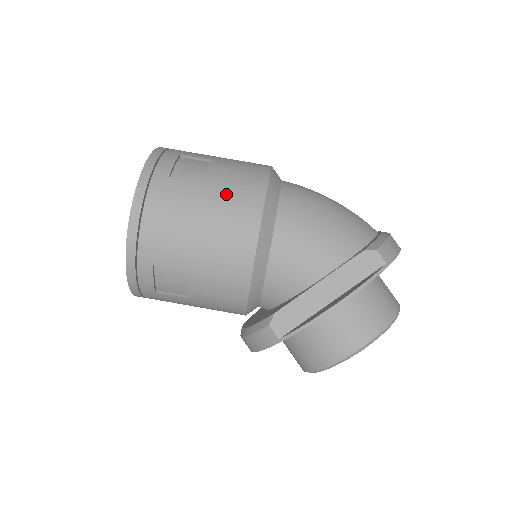
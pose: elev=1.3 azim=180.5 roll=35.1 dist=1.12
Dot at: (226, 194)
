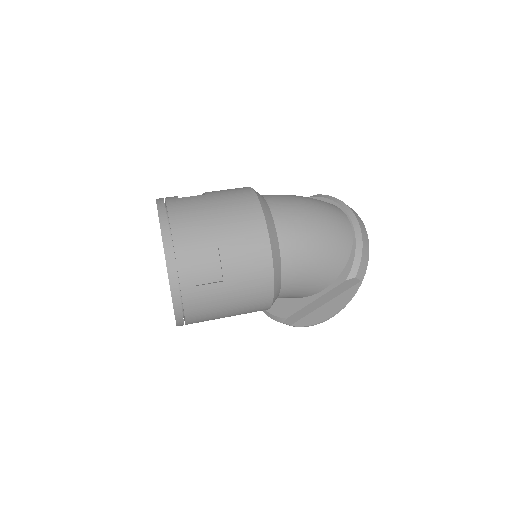
Dot at: (244, 285)
